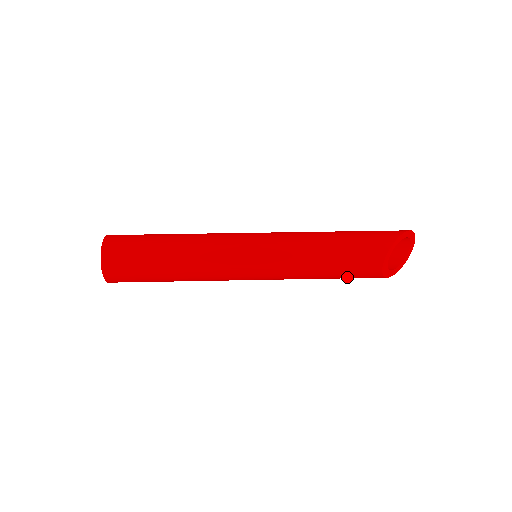
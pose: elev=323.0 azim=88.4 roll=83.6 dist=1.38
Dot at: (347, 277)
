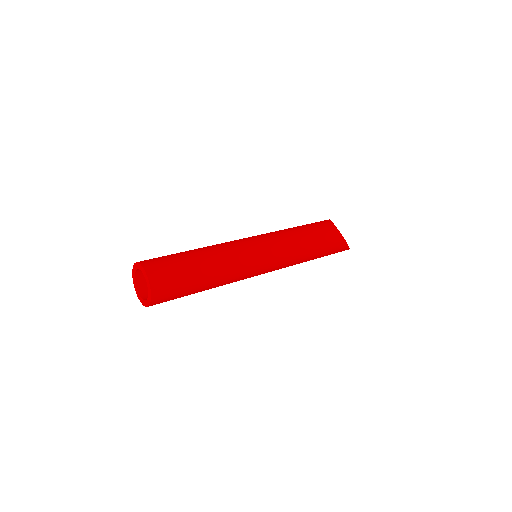
Dot at: (323, 242)
